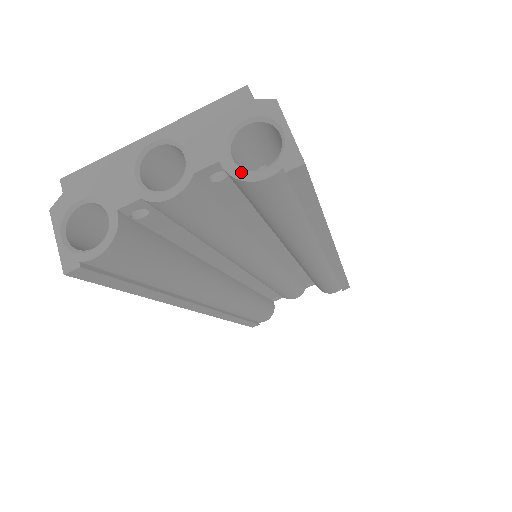
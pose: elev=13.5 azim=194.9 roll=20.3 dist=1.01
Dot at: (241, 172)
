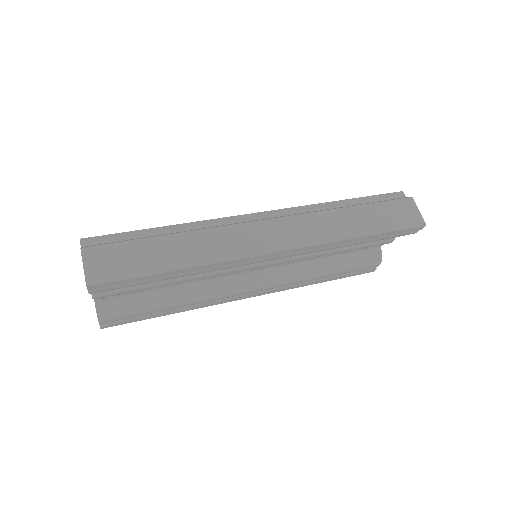
Dot at: occluded
